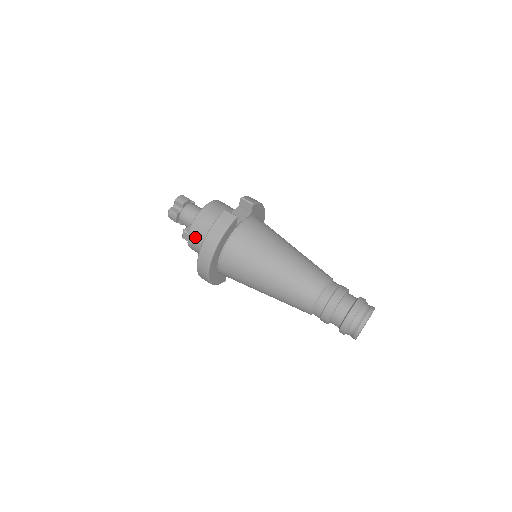
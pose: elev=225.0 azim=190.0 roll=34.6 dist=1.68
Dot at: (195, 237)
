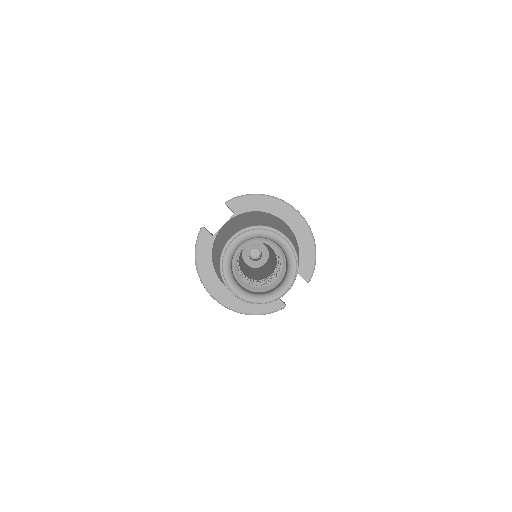
Dot at: occluded
